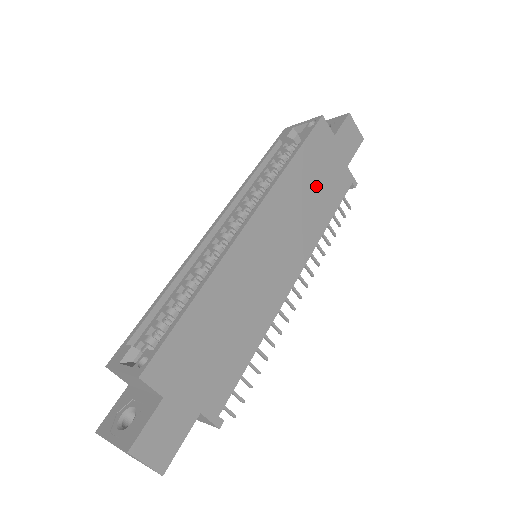
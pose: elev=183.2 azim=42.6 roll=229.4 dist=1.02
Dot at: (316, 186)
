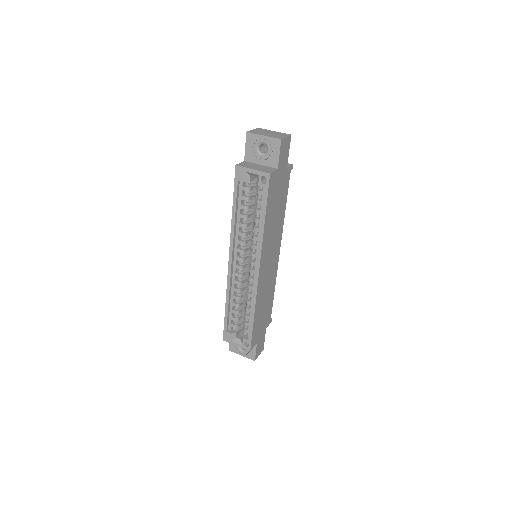
Dot at: (277, 208)
